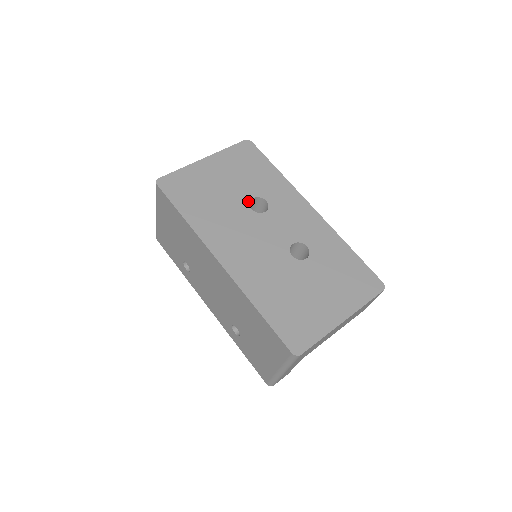
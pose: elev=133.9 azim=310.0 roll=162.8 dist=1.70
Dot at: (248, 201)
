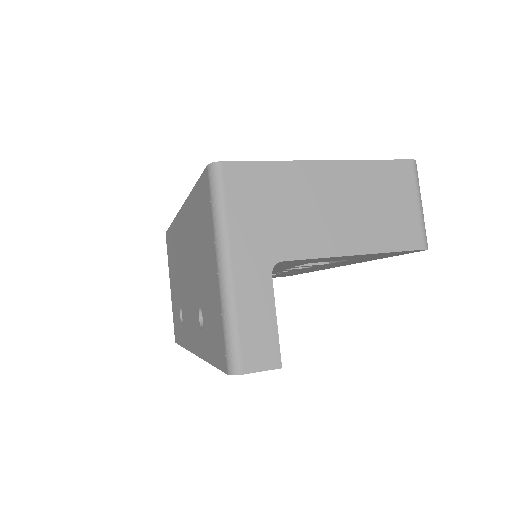
Dot at: occluded
